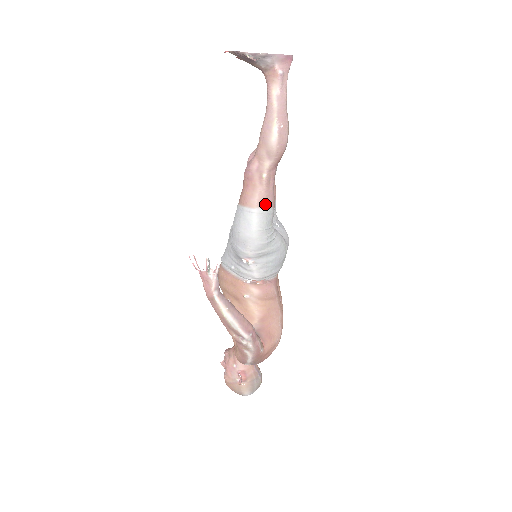
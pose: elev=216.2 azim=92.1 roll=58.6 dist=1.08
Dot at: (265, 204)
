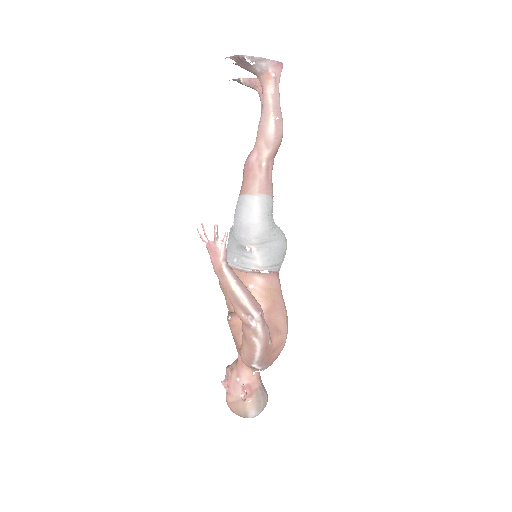
Dot at: (265, 191)
